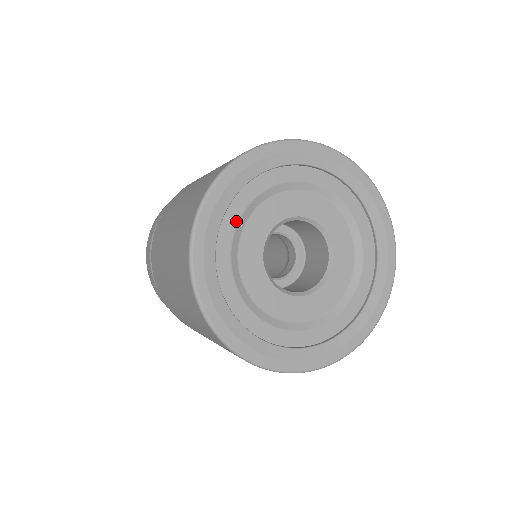
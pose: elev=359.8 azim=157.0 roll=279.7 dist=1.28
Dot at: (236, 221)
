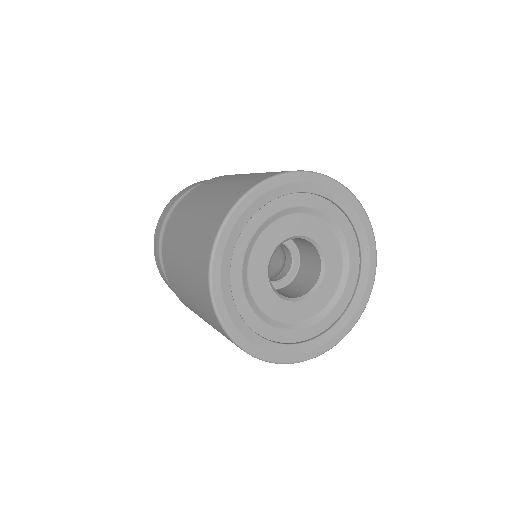
Dot at: (256, 228)
